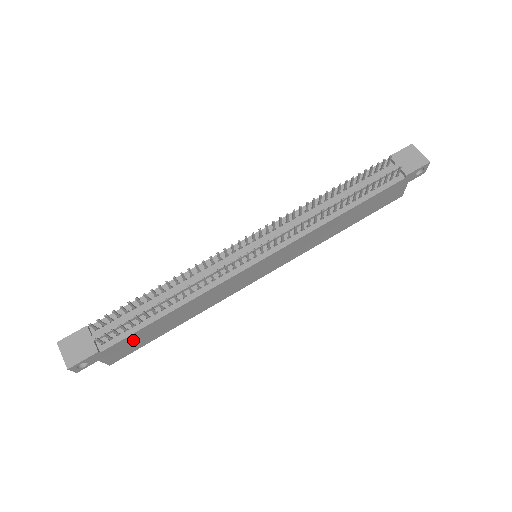
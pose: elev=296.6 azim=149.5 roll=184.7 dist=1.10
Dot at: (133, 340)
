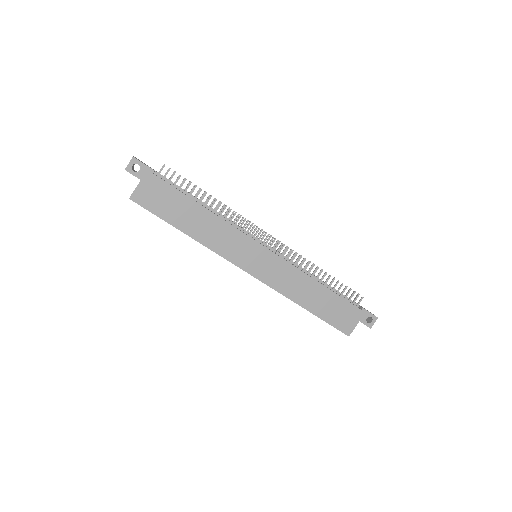
Dot at: (166, 196)
